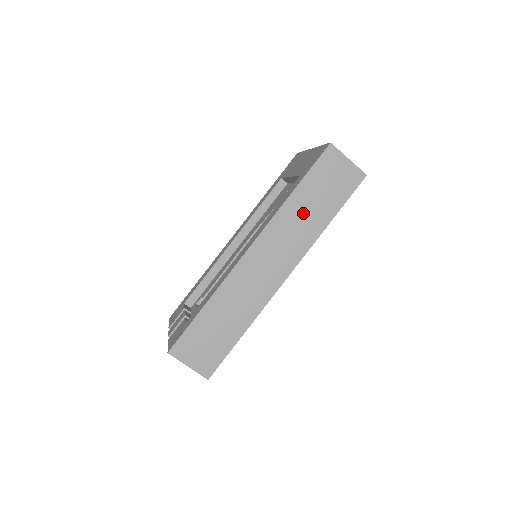
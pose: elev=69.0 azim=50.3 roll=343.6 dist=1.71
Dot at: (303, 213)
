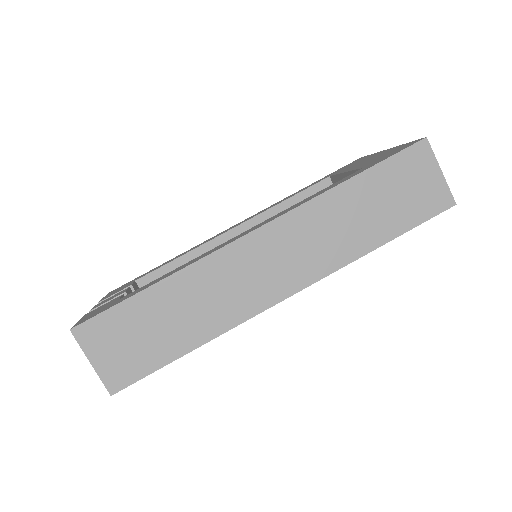
Dot at: (349, 216)
